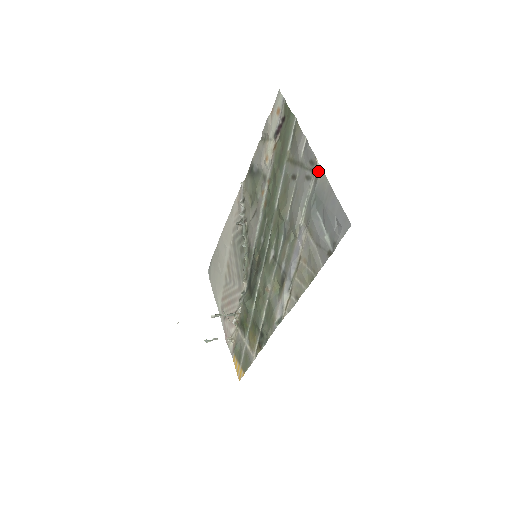
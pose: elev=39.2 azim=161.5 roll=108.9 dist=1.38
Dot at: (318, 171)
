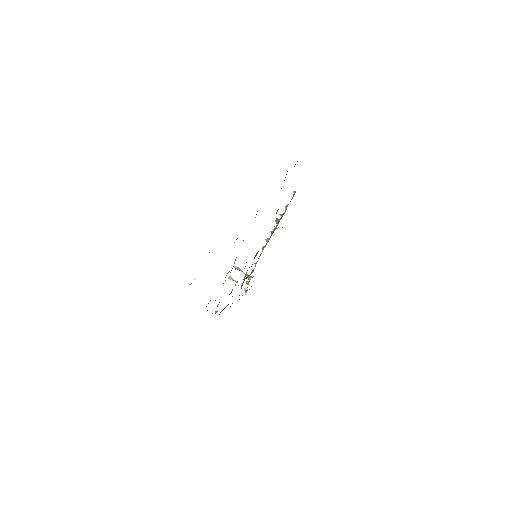
Dot at: occluded
